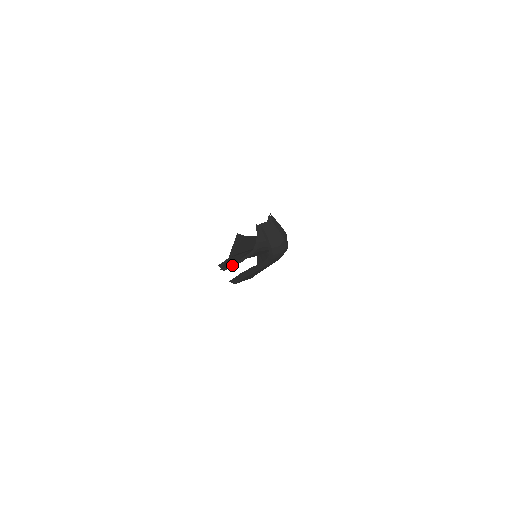
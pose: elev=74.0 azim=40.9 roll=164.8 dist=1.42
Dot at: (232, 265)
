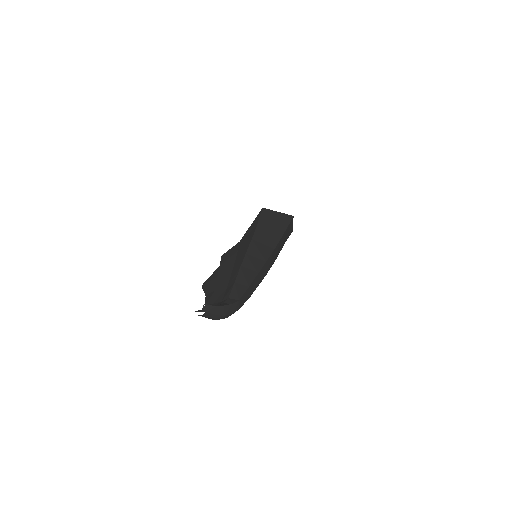
Dot at: (205, 292)
